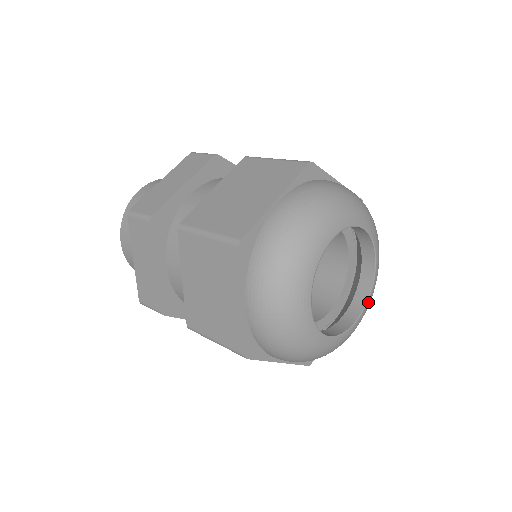
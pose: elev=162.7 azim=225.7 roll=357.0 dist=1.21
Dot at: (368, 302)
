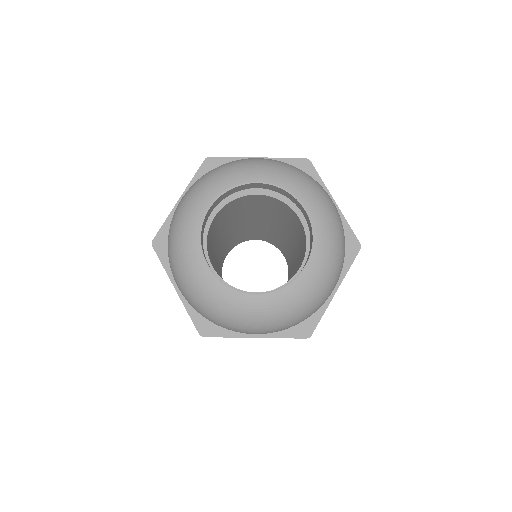
Dot at: (316, 248)
